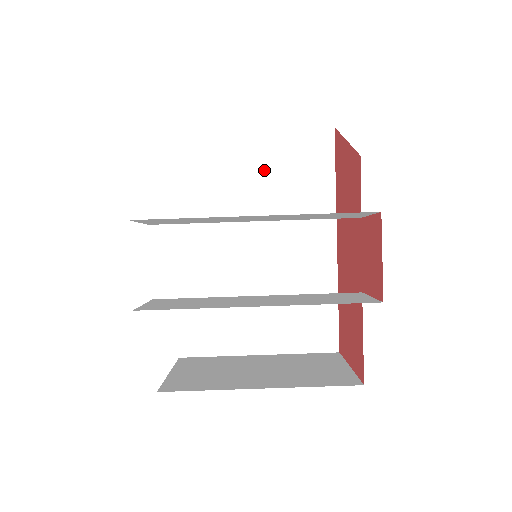
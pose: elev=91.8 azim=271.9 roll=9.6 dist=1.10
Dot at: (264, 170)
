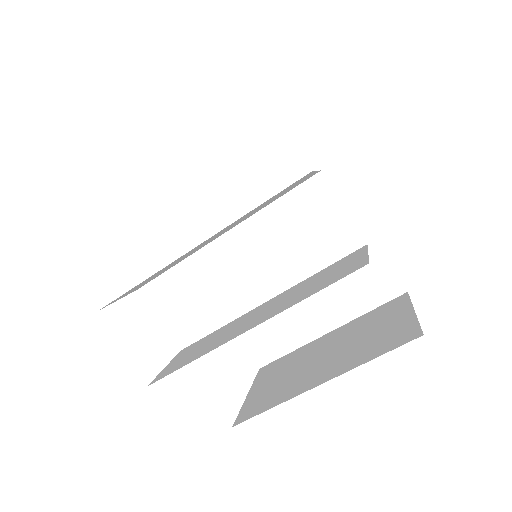
Dot at: (231, 159)
